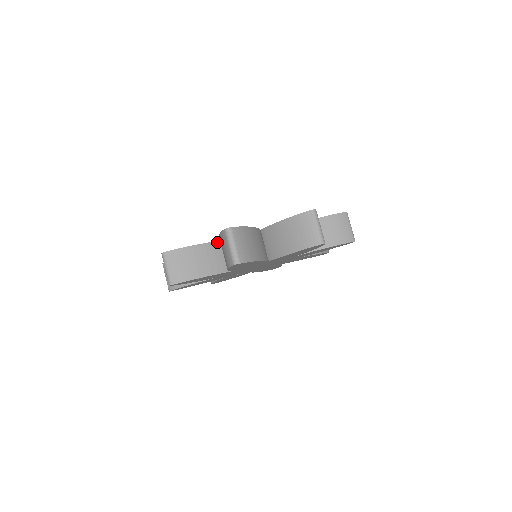
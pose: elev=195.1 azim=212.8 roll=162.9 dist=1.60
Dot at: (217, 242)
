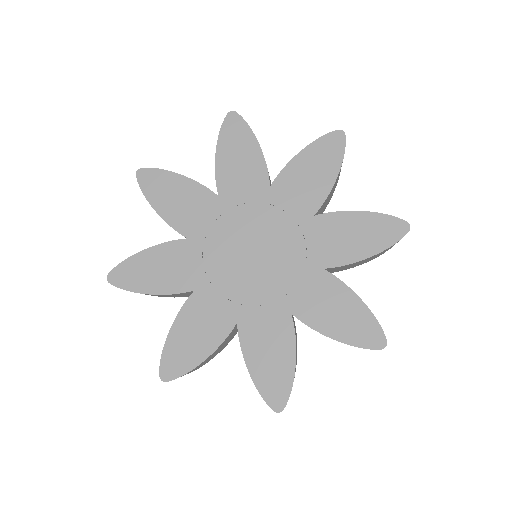
Dot at: occluded
